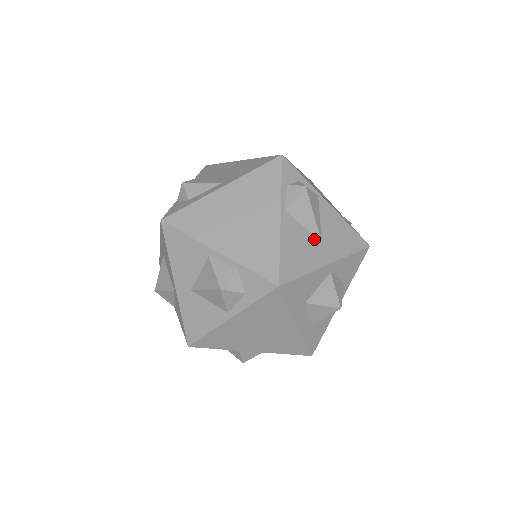
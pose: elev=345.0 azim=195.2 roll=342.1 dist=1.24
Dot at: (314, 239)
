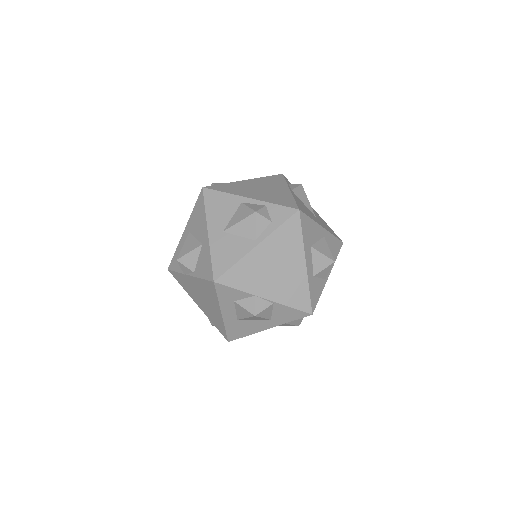
Dot at: (311, 212)
